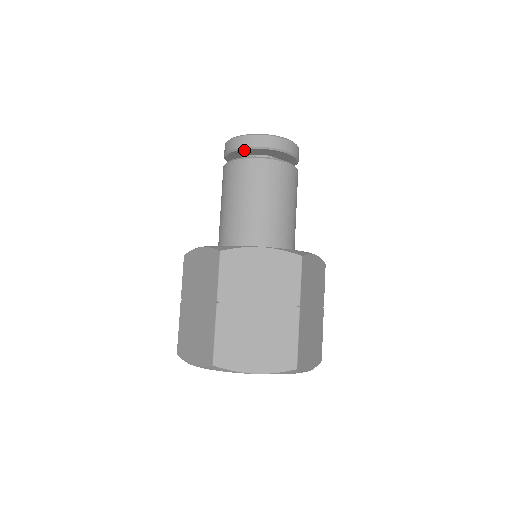
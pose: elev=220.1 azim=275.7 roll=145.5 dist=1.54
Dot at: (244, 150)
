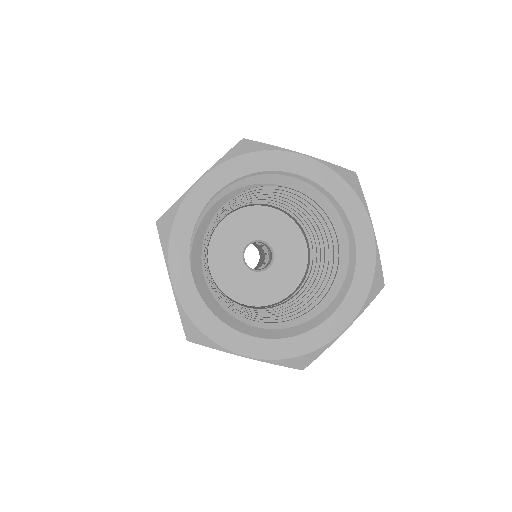
Dot at: occluded
